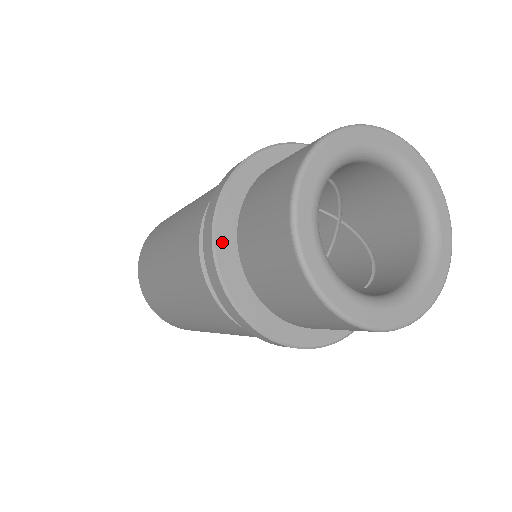
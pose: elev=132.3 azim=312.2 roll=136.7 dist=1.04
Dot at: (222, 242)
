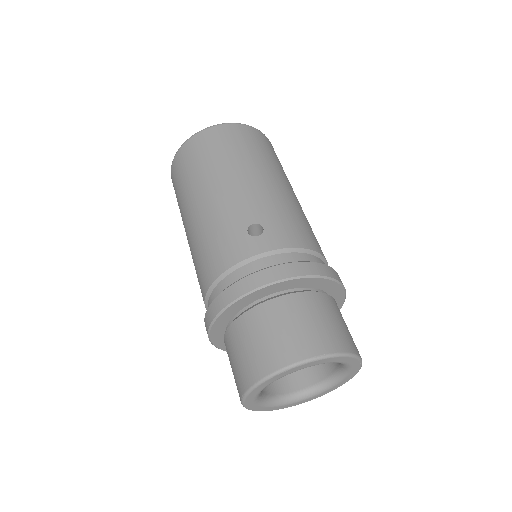
Dot at: (219, 322)
